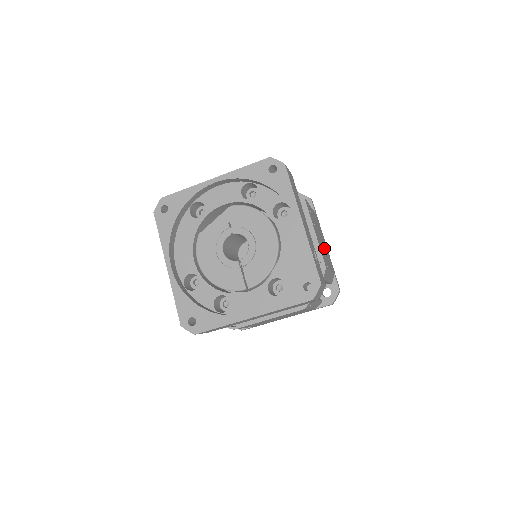
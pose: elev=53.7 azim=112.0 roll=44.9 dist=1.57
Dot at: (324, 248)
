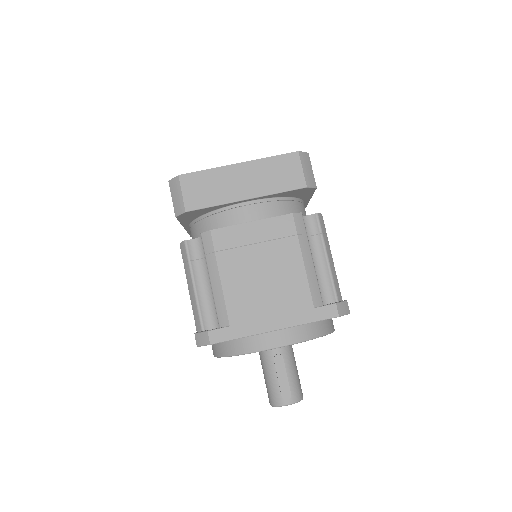
Dot at: occluded
